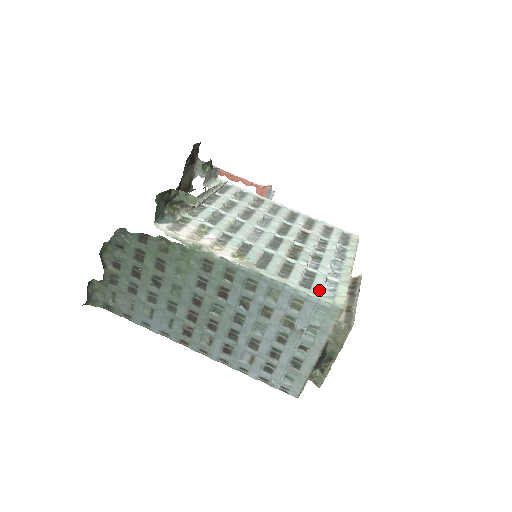
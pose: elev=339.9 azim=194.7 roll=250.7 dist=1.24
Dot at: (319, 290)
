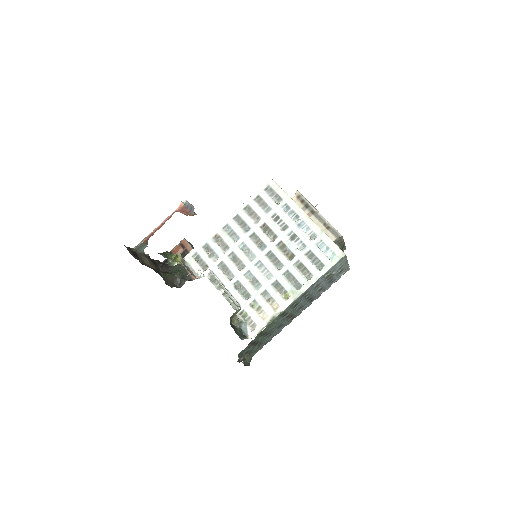
Dot at: (327, 260)
